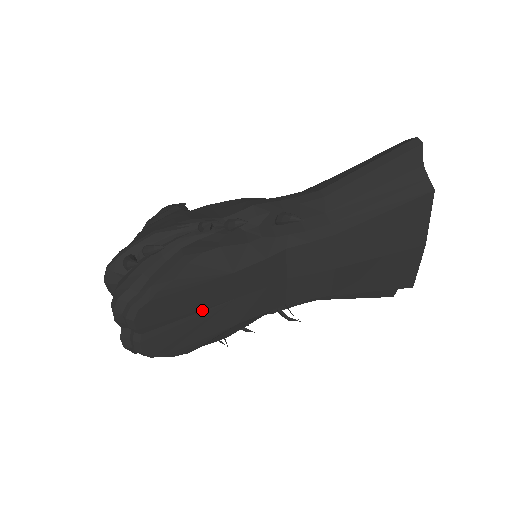
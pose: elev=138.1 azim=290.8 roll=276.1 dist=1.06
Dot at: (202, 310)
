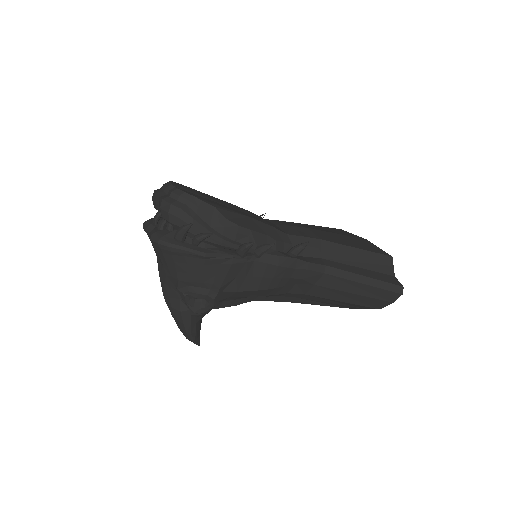
Dot at: occluded
